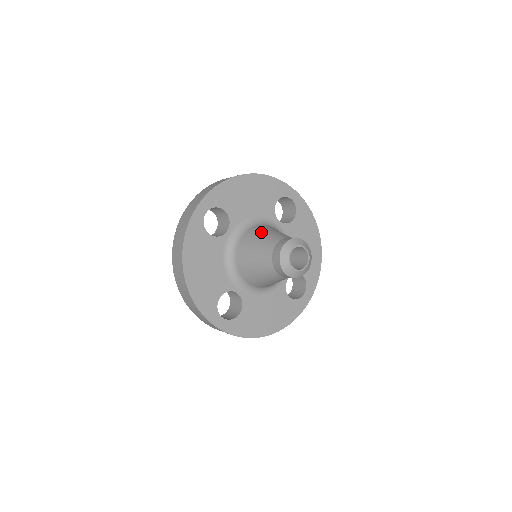
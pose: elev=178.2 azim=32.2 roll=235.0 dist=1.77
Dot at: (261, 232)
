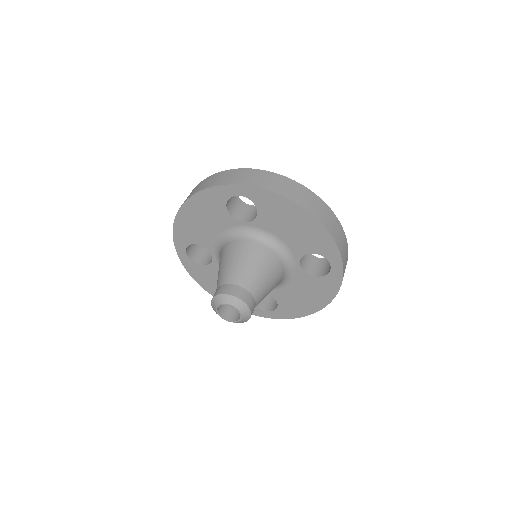
Dot at: (254, 258)
